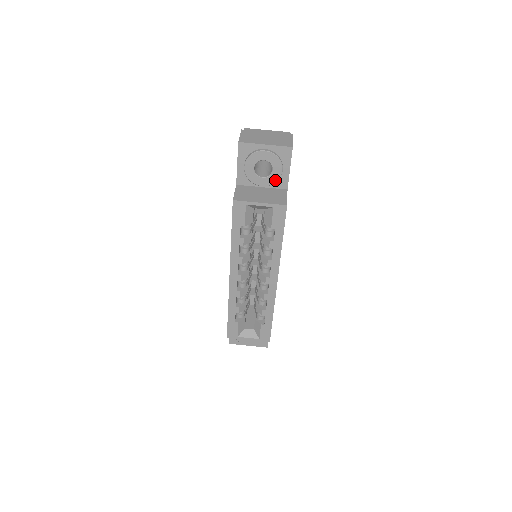
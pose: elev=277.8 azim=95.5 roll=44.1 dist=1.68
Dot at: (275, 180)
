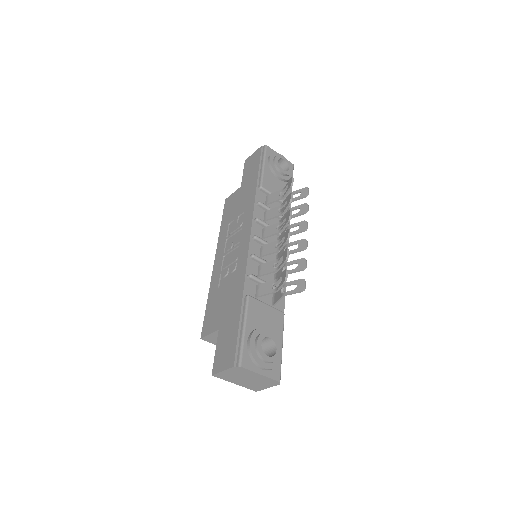
Dot at: occluded
